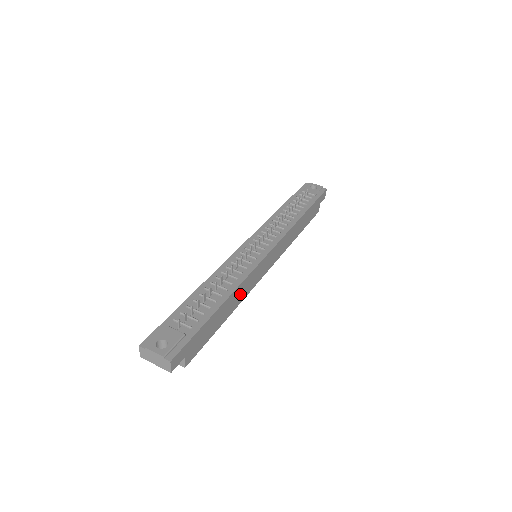
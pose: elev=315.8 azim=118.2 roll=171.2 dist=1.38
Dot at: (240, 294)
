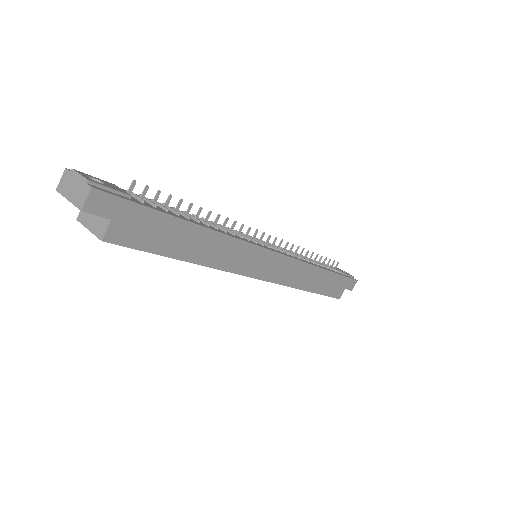
Dot at: (220, 252)
